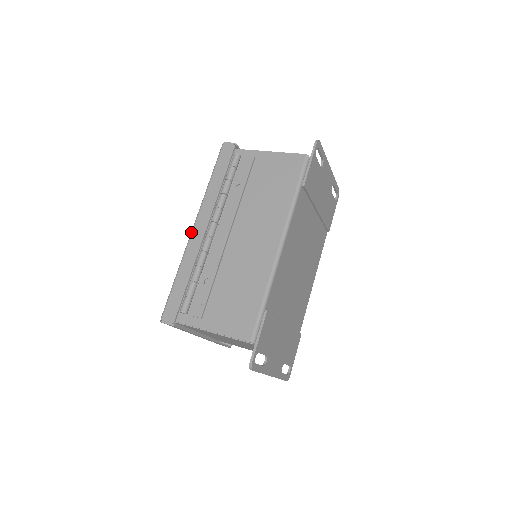
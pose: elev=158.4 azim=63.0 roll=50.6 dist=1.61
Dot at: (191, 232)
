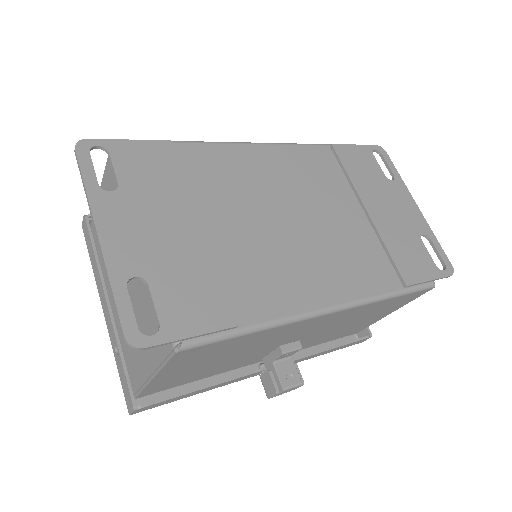
Dot at: occluded
